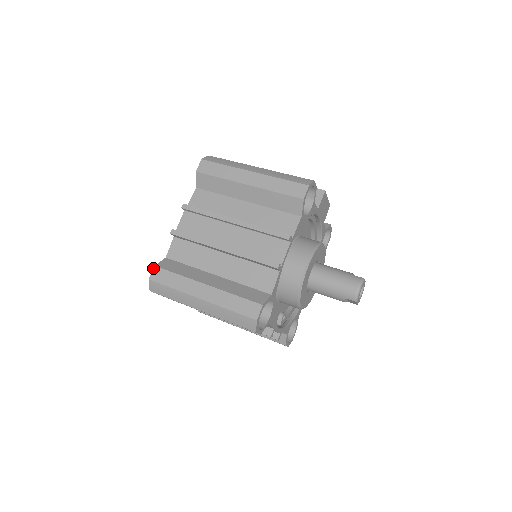
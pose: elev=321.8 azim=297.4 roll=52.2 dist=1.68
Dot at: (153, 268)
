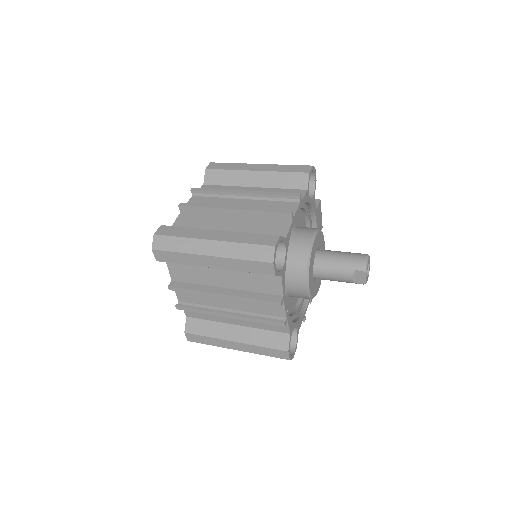
Dot at: occluded
